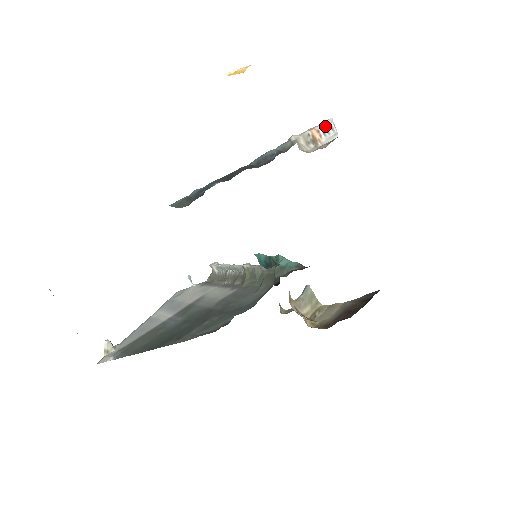
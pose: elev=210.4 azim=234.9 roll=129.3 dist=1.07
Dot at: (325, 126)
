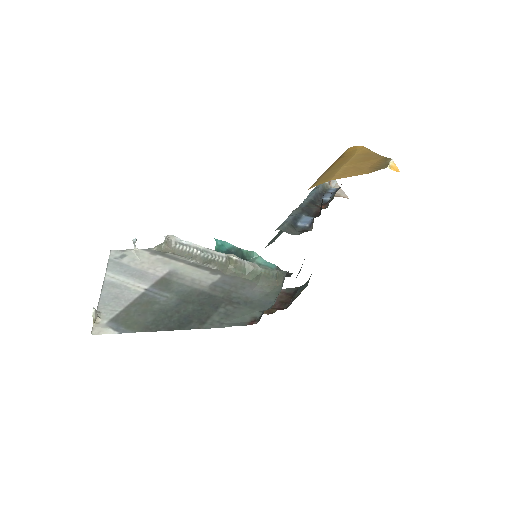
Dot at: occluded
